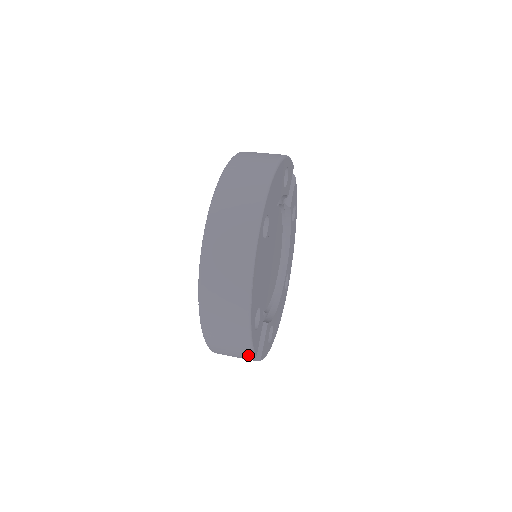
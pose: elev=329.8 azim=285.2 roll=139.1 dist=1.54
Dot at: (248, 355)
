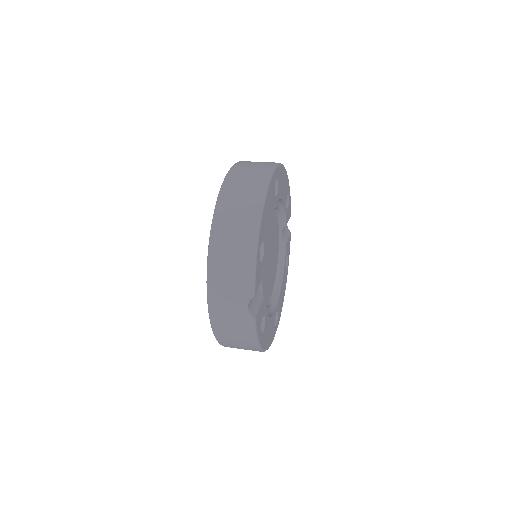
Dot at: (248, 288)
